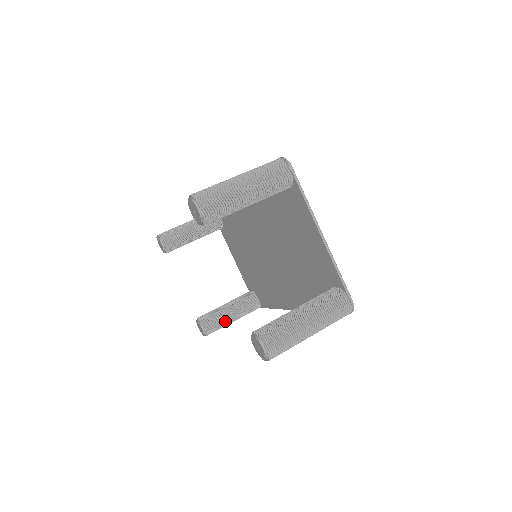
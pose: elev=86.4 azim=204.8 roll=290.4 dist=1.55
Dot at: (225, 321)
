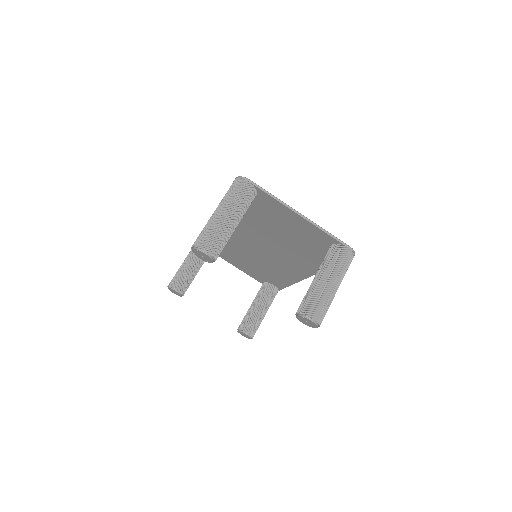
Dot at: (260, 318)
